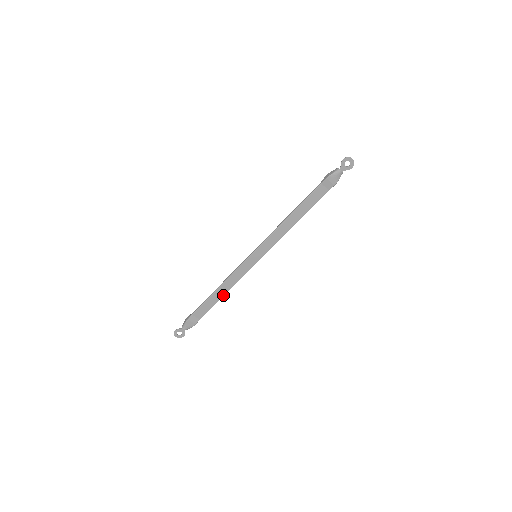
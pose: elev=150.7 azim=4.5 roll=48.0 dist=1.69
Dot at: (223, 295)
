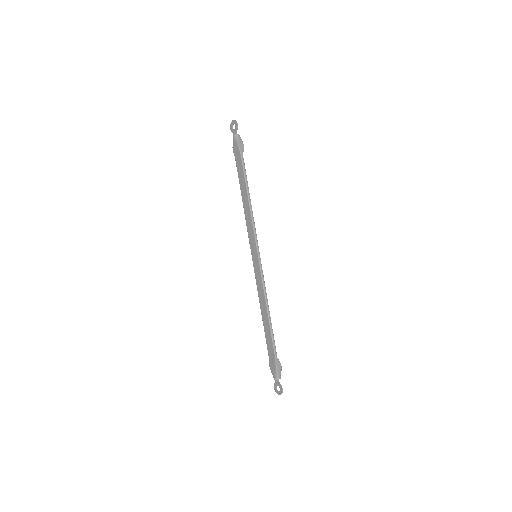
Dot at: (268, 315)
